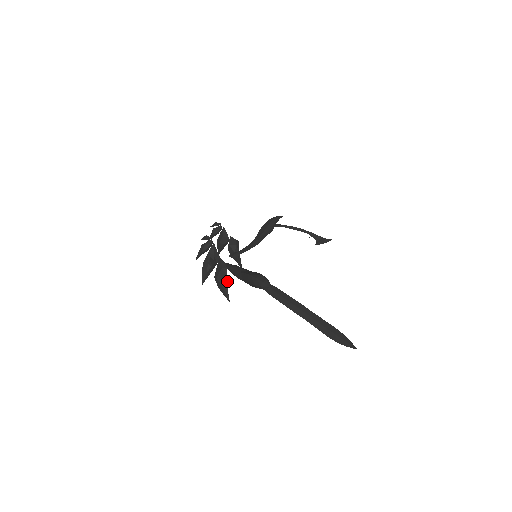
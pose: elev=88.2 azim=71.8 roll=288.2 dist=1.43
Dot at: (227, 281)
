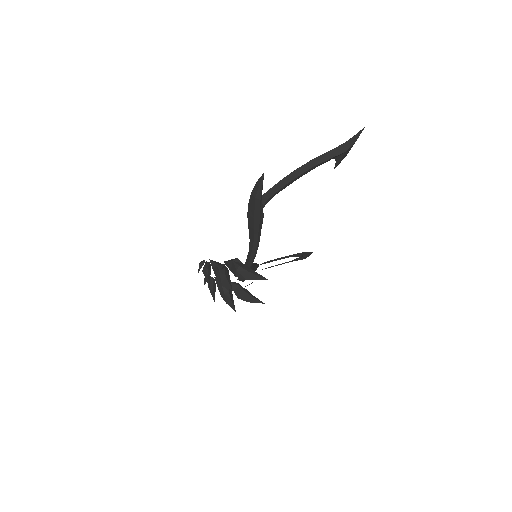
Dot at: (248, 268)
